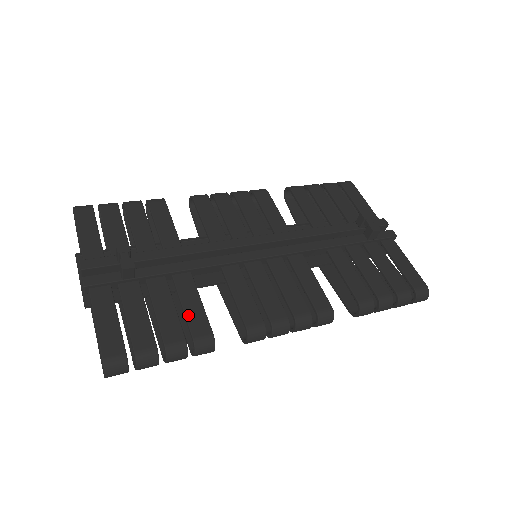
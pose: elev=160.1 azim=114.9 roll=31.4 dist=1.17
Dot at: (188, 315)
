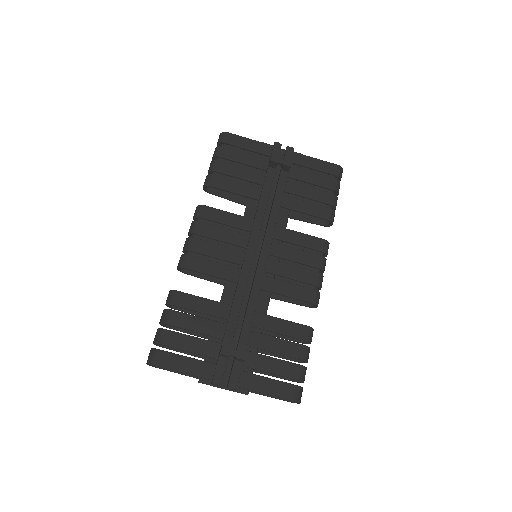
Dot at: (288, 334)
